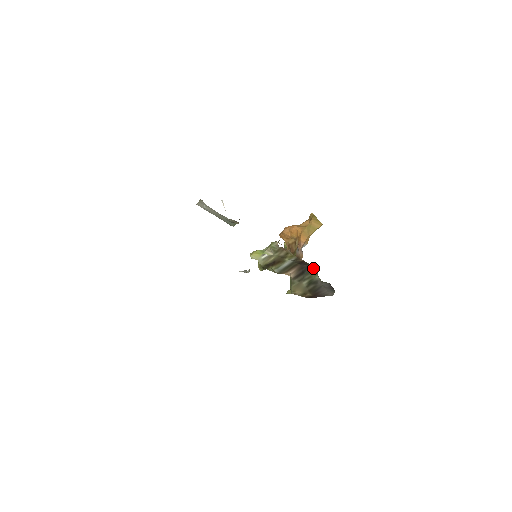
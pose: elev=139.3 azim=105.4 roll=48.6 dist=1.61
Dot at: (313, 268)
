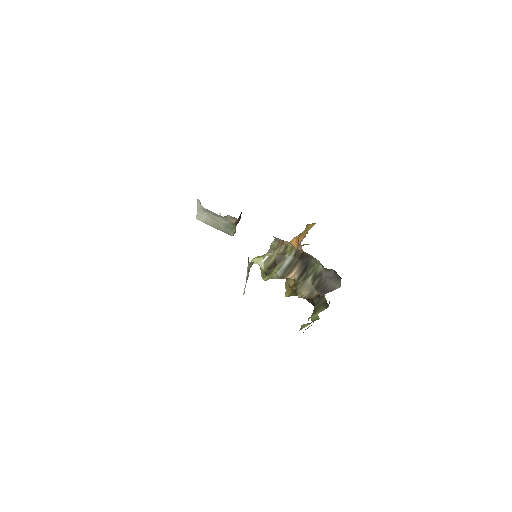
Dot at: (314, 258)
